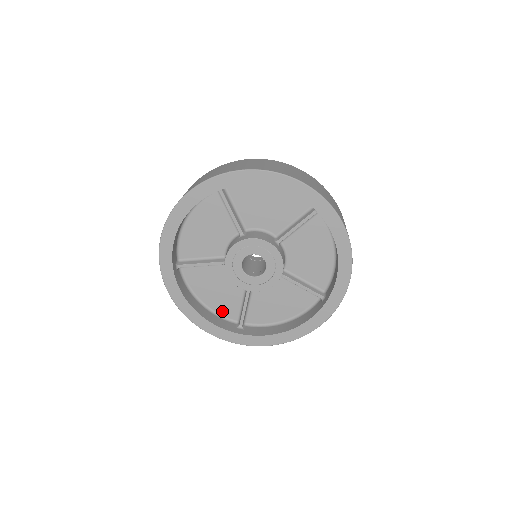
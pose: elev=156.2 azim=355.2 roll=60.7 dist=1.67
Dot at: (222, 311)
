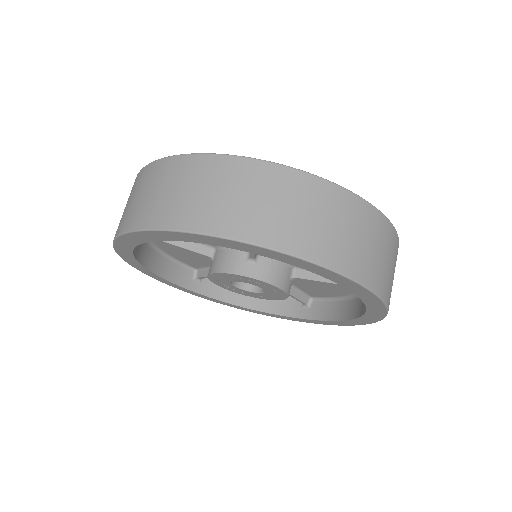
Dot at: occluded
